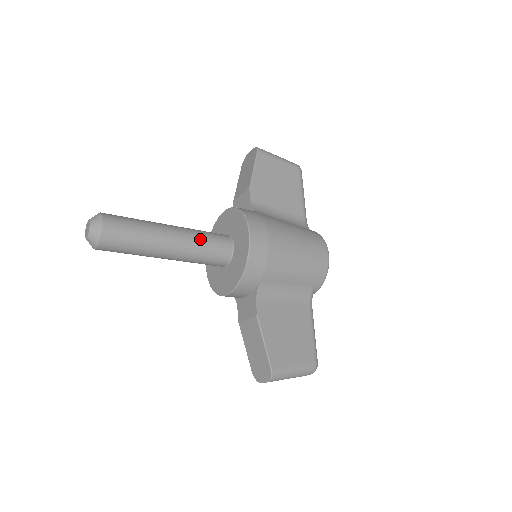
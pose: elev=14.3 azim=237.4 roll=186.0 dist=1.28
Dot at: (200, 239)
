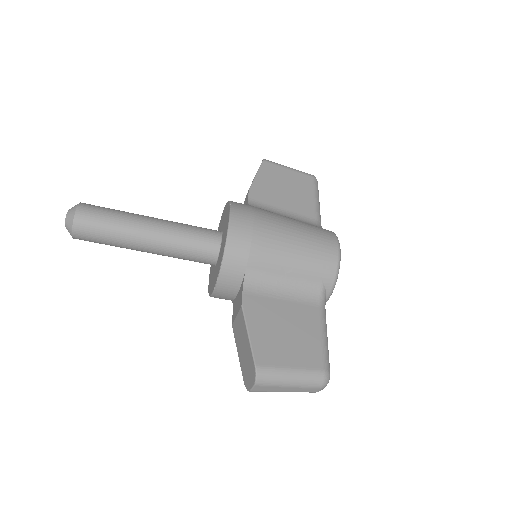
Dot at: (182, 228)
